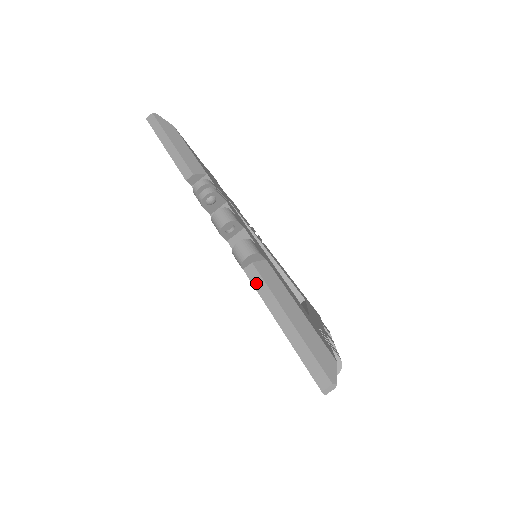
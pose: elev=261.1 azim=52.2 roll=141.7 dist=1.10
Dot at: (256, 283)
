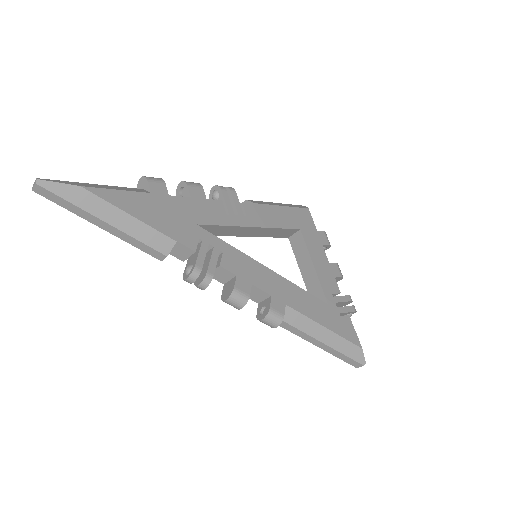
Dot at: (287, 328)
